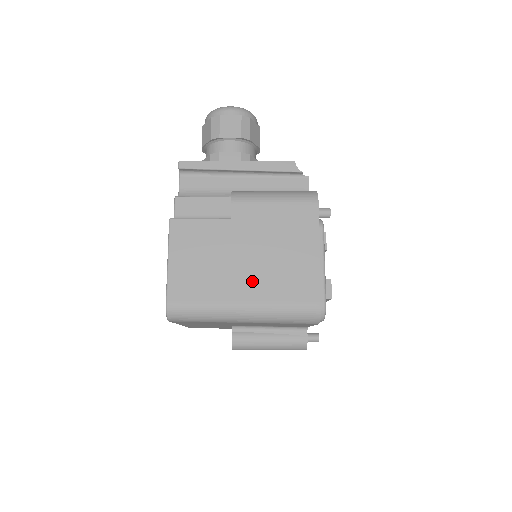
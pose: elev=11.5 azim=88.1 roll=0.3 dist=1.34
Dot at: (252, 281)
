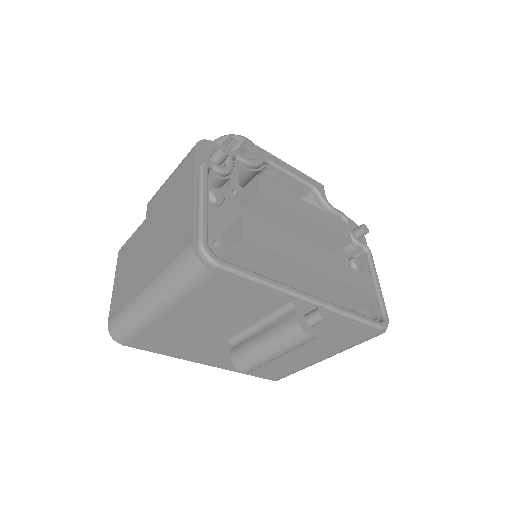
Dot at: (151, 262)
